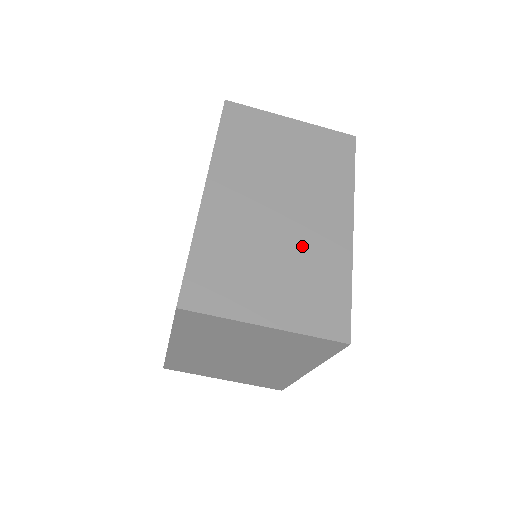
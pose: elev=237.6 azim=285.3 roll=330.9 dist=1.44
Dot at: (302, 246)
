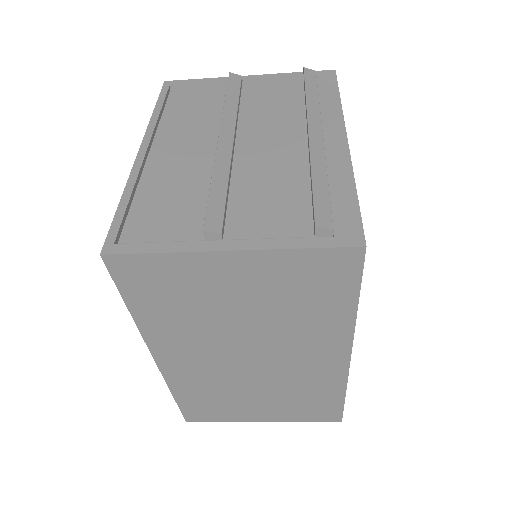
Dot at: (285, 381)
